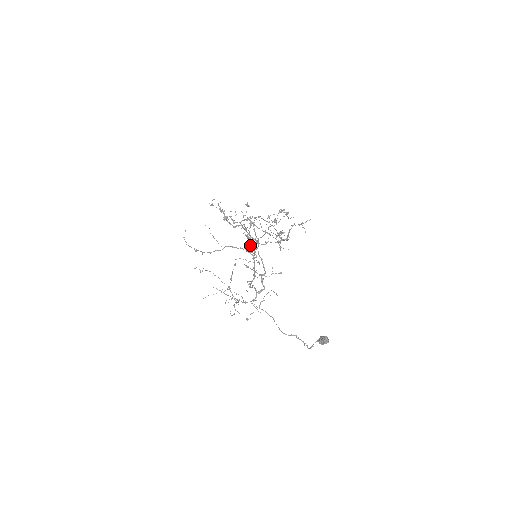
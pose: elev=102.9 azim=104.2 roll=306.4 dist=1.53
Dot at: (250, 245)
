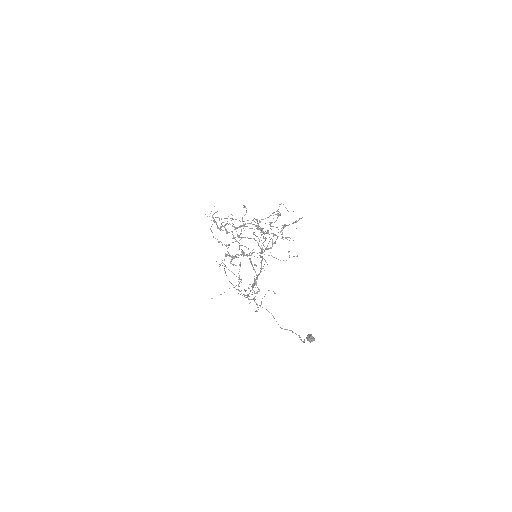
Dot at: occluded
